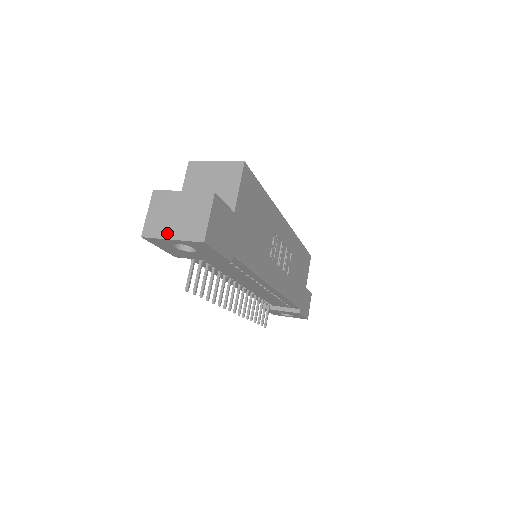
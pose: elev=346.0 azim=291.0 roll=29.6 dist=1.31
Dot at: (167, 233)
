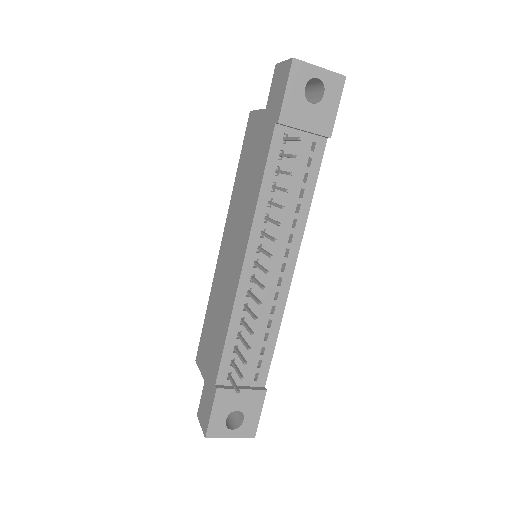
Dot at: (313, 66)
